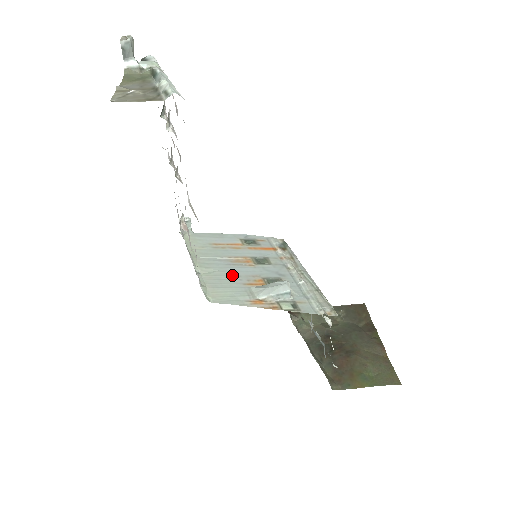
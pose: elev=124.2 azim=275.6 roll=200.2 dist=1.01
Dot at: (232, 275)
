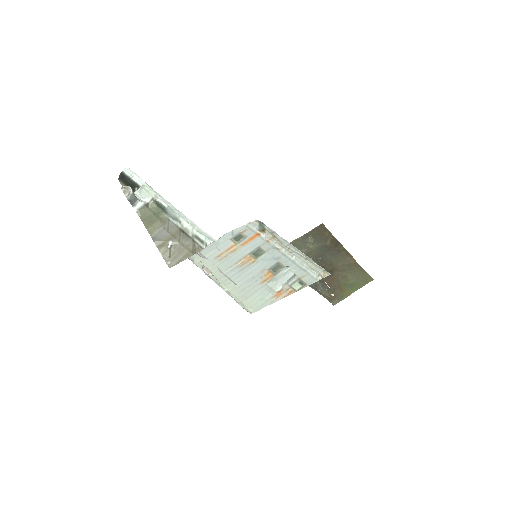
Dot at: (249, 280)
